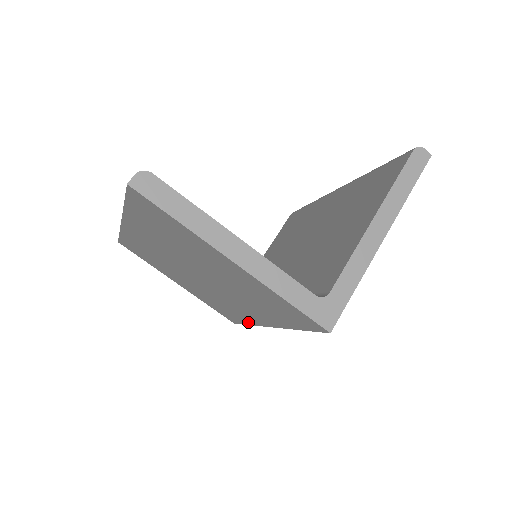
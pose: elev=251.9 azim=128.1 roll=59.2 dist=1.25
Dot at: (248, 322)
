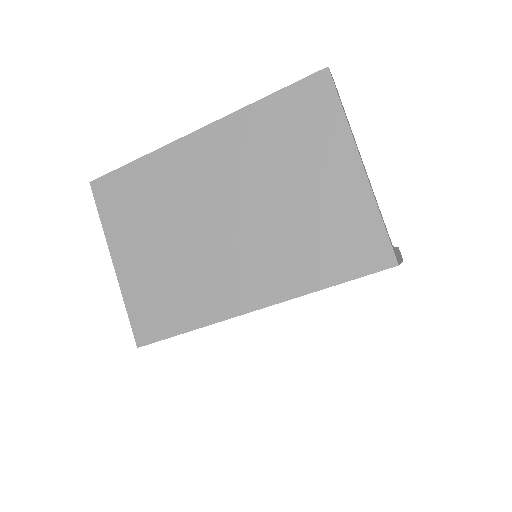
Dot at: (201, 320)
